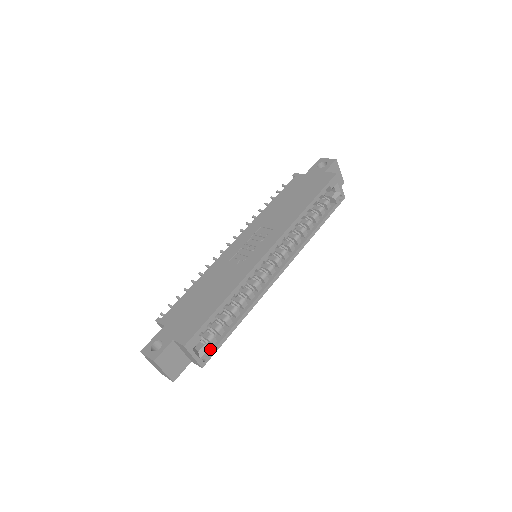
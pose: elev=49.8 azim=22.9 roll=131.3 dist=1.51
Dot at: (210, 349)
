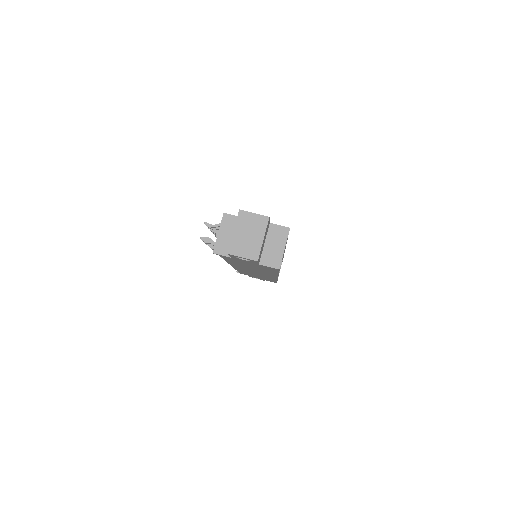
Dot at: occluded
